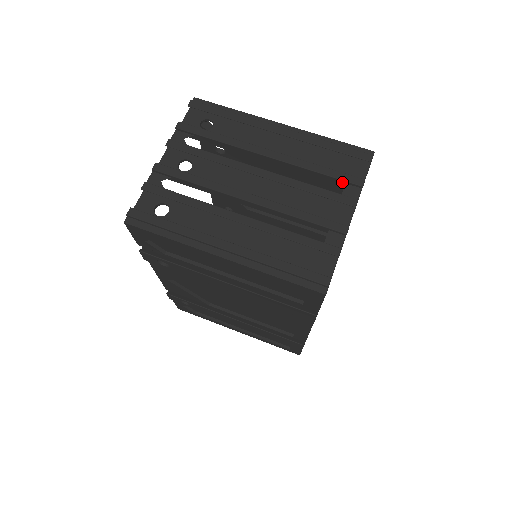
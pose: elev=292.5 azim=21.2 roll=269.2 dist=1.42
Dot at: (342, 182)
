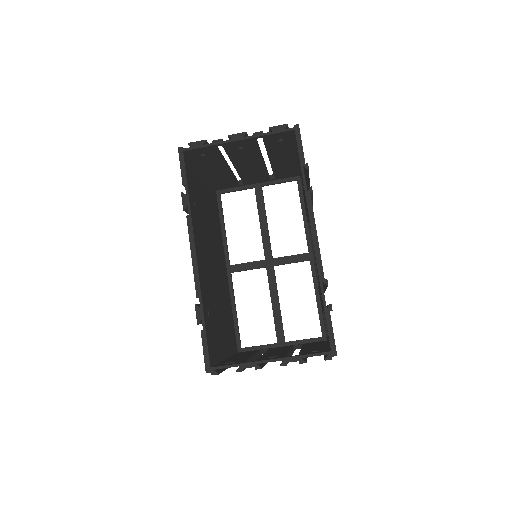
Dot at: occluded
